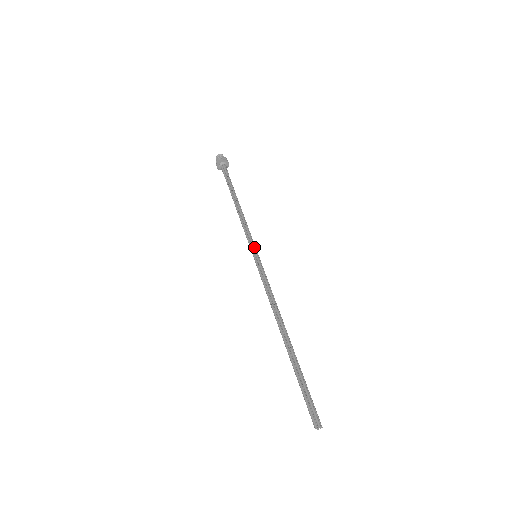
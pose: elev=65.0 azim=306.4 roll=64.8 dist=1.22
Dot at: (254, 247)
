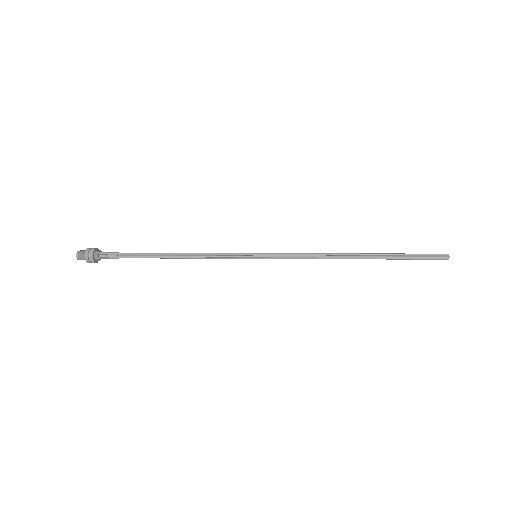
Dot at: (246, 253)
